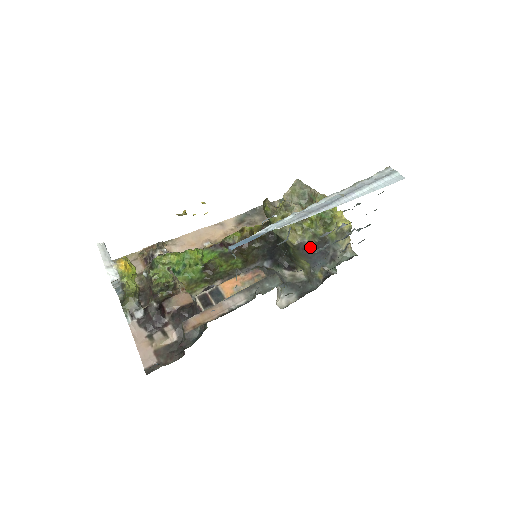
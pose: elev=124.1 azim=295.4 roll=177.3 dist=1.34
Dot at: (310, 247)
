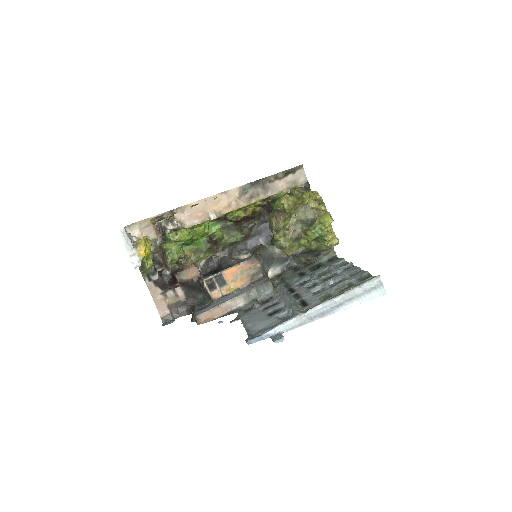
Dot at: occluded
